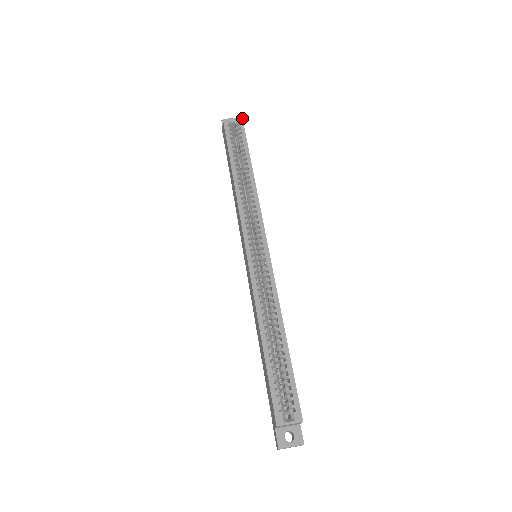
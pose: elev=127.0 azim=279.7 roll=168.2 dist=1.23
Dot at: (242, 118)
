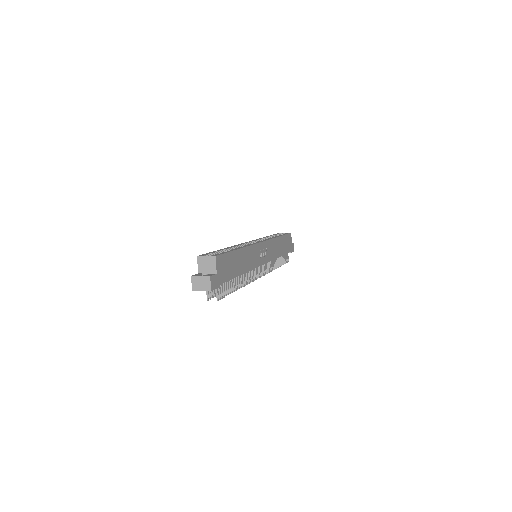
Dot at: occluded
